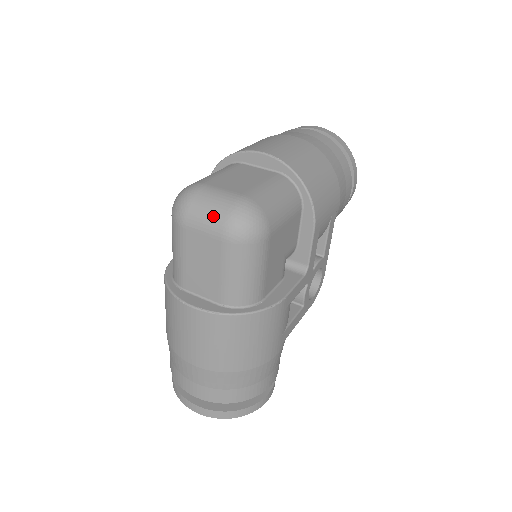
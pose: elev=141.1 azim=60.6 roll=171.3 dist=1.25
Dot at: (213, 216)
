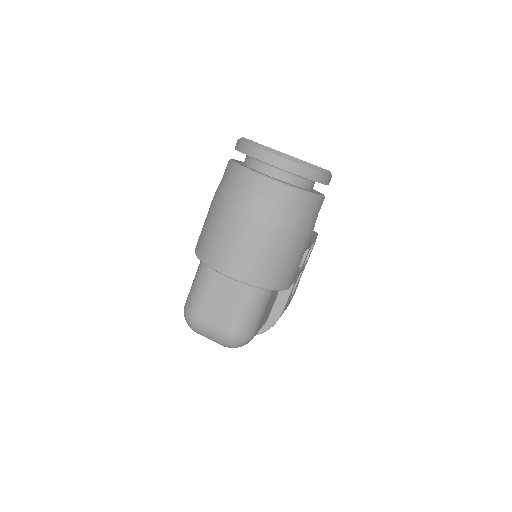
Dot at: occluded
